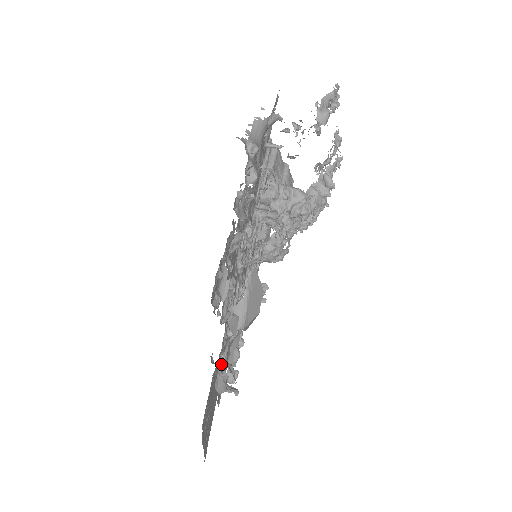
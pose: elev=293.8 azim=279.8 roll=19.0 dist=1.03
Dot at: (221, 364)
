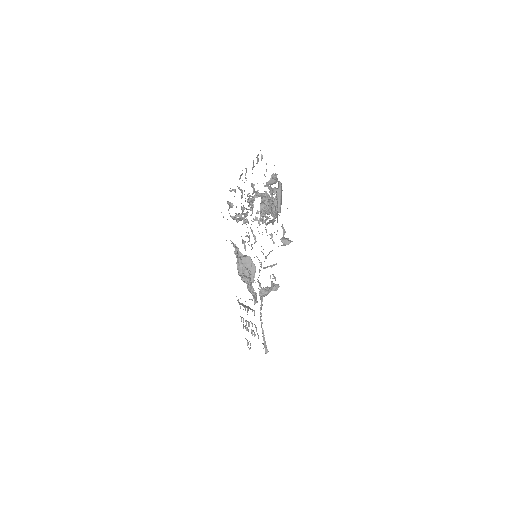
Dot at: occluded
